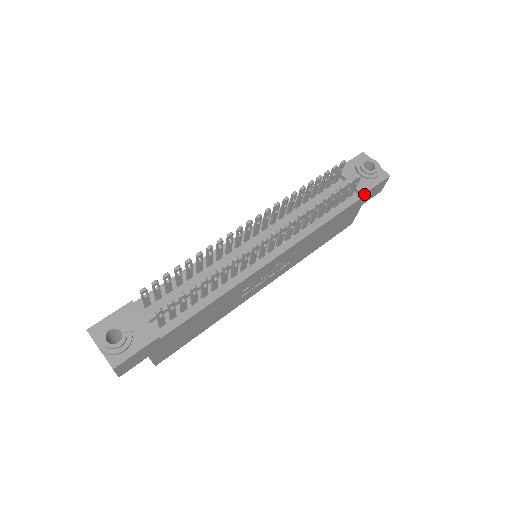
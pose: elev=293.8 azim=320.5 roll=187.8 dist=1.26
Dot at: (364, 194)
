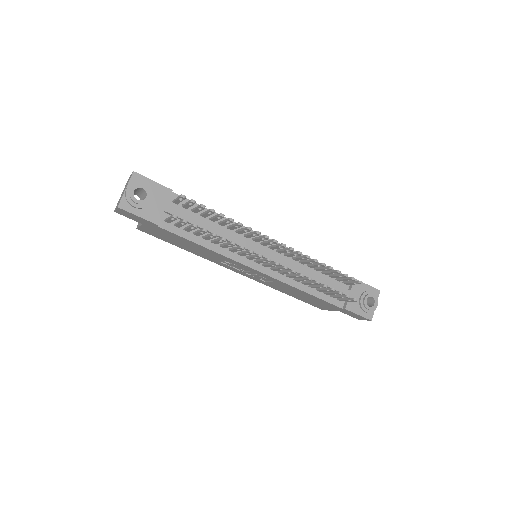
Dot at: (346, 309)
